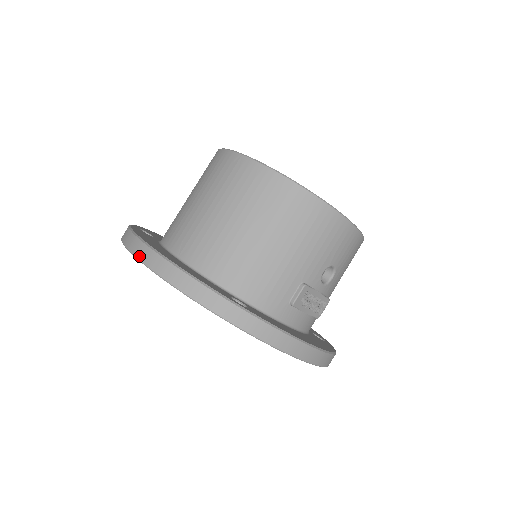
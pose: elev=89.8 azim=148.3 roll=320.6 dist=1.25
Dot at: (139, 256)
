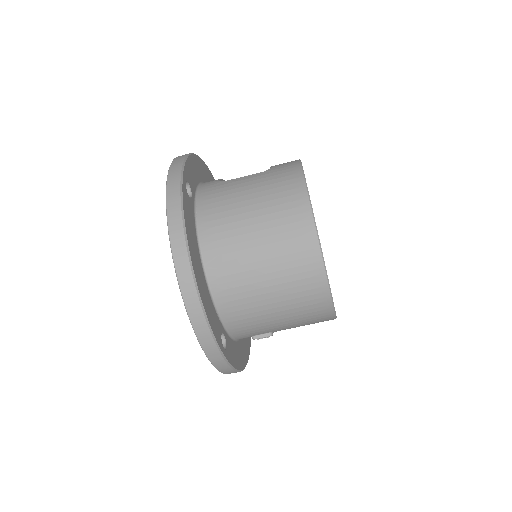
Dot at: (178, 268)
